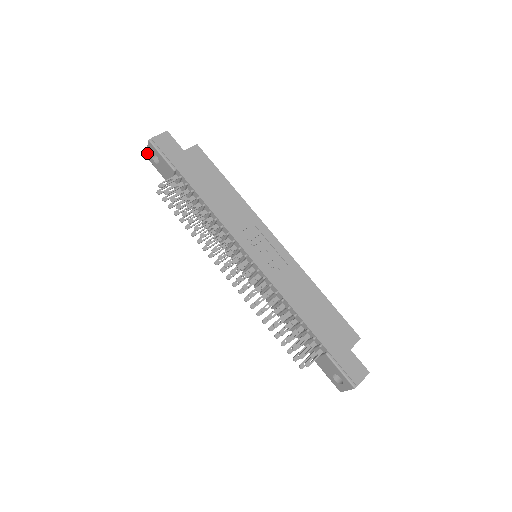
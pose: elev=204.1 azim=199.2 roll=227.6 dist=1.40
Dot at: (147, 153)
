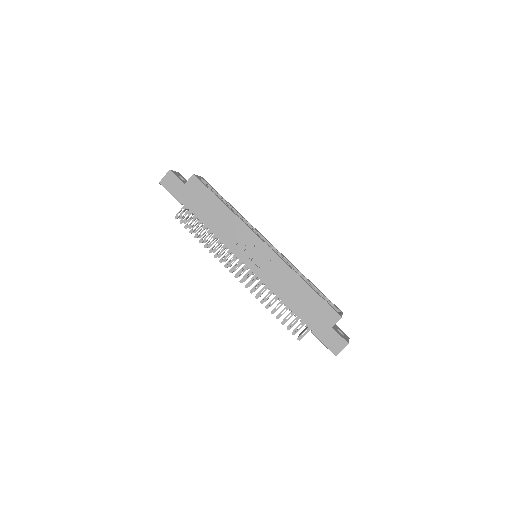
Dot at: occluded
